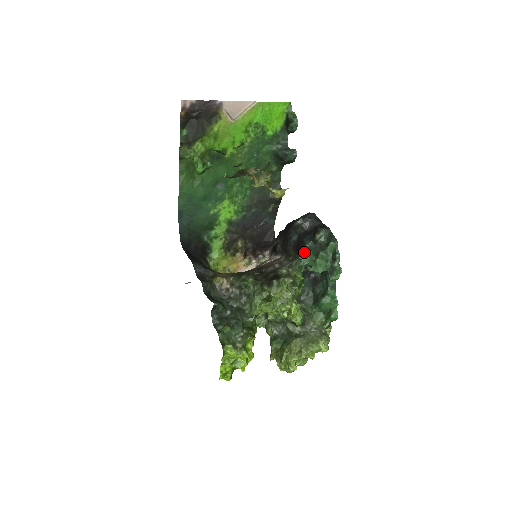
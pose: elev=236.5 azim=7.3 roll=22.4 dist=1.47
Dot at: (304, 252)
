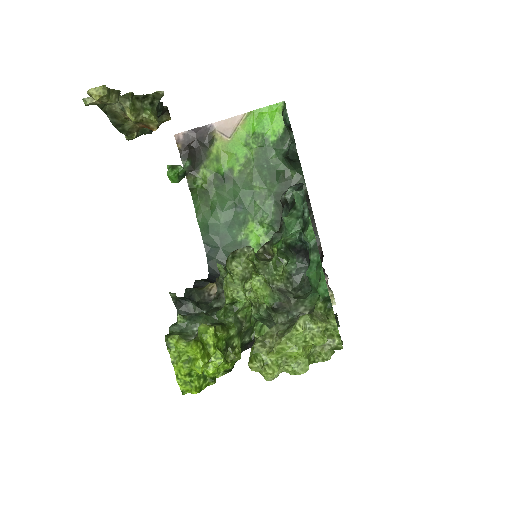
Dot at: (284, 223)
